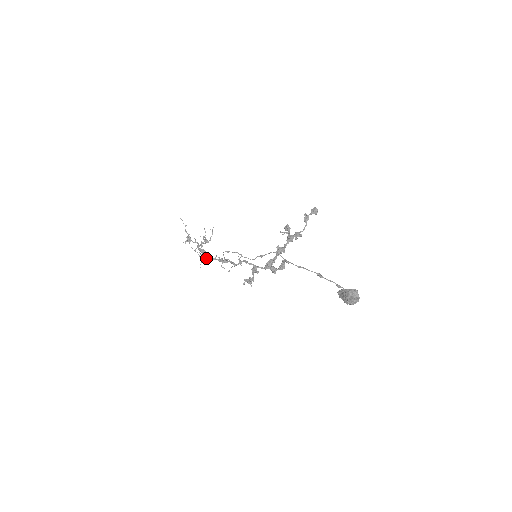
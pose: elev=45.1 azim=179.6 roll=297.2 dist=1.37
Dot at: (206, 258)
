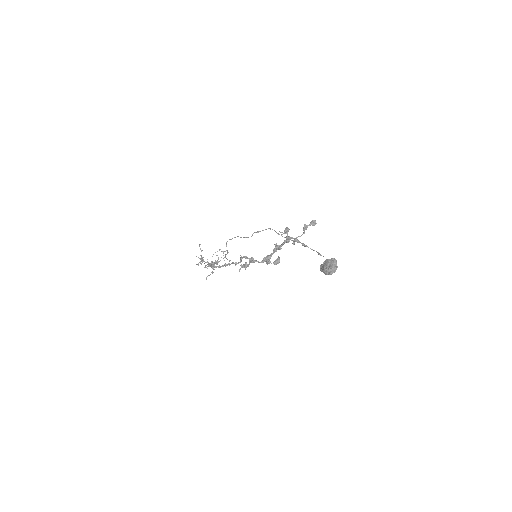
Dot at: (213, 272)
